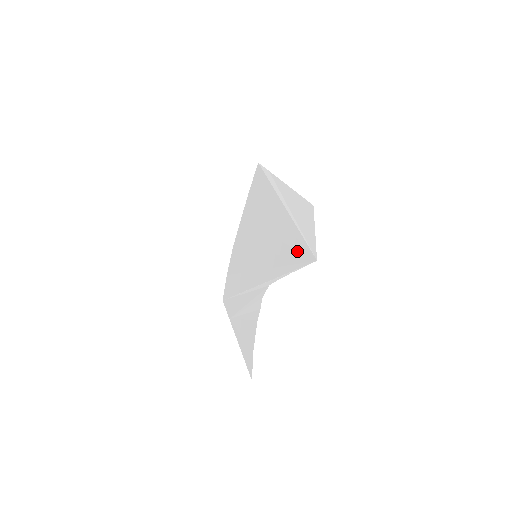
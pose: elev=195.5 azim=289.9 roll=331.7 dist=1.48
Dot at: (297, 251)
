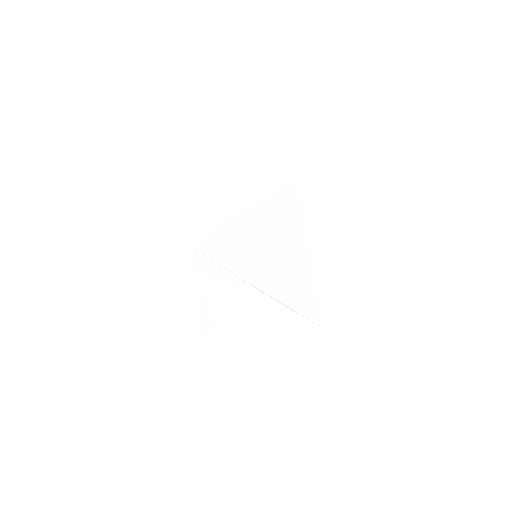
Dot at: (306, 302)
